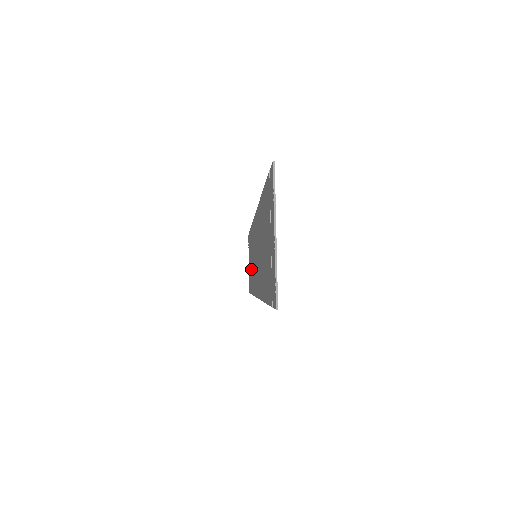
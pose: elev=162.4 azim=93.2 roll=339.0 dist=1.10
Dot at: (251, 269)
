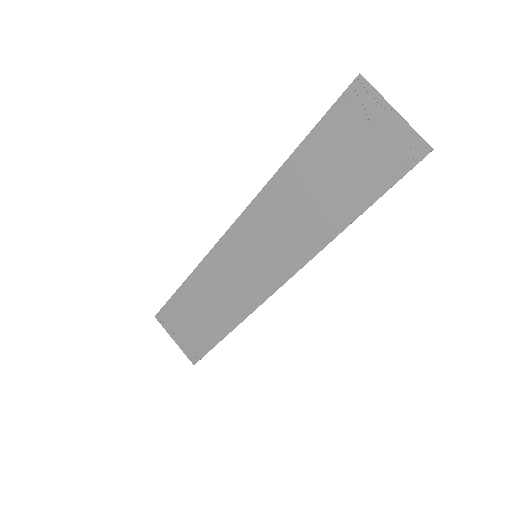
Dot at: (213, 312)
